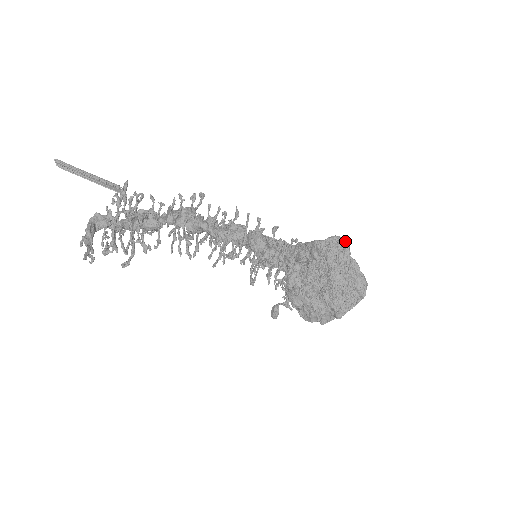
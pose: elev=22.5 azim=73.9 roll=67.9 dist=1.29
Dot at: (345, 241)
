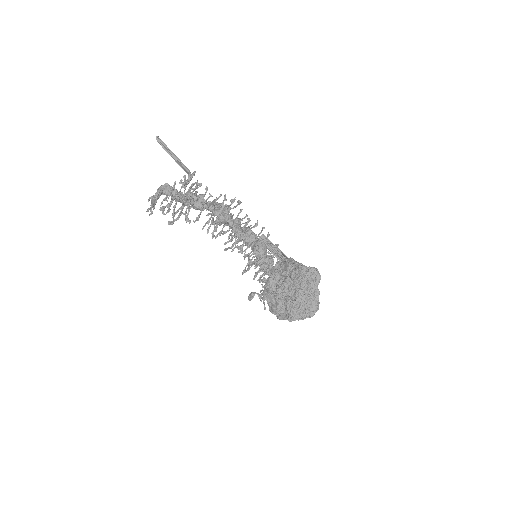
Dot at: (319, 275)
